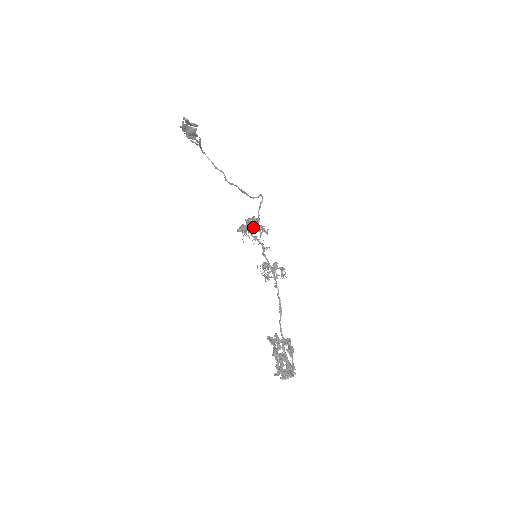
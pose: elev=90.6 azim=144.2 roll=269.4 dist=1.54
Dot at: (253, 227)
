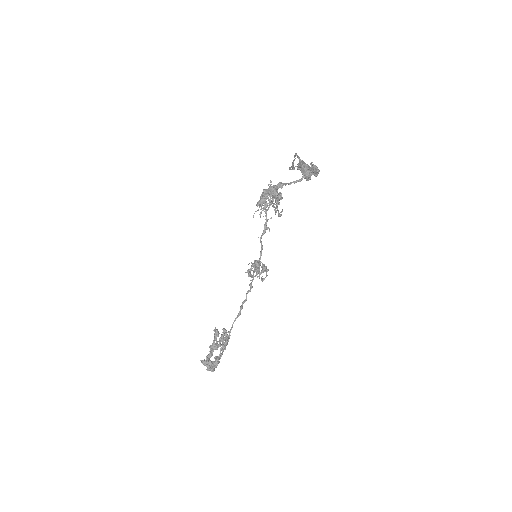
Dot at: occluded
